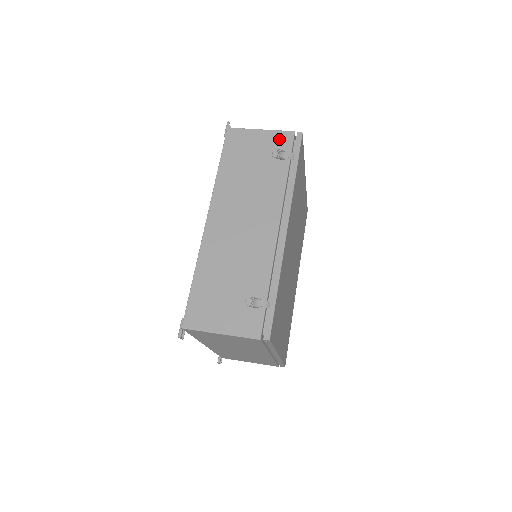
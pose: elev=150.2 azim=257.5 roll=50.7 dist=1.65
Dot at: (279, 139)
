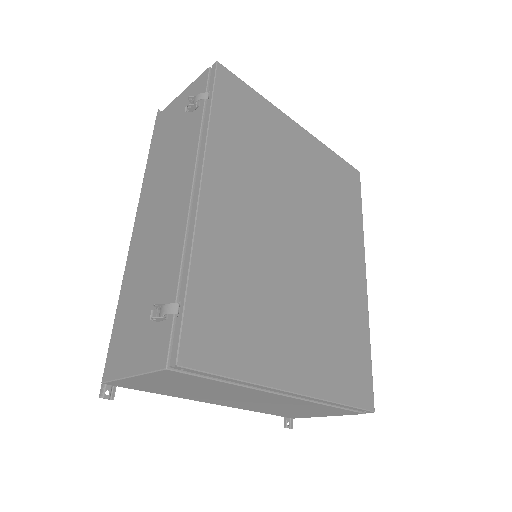
Dot at: (195, 88)
